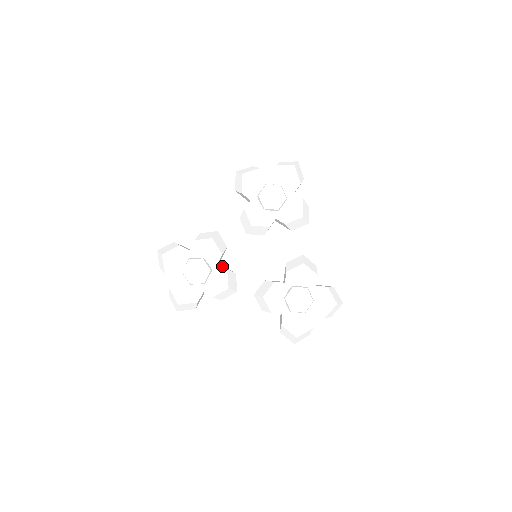
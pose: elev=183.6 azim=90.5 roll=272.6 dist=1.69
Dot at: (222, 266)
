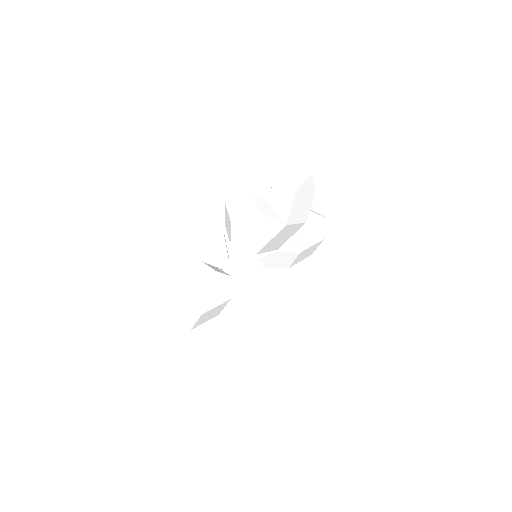
Dot at: occluded
